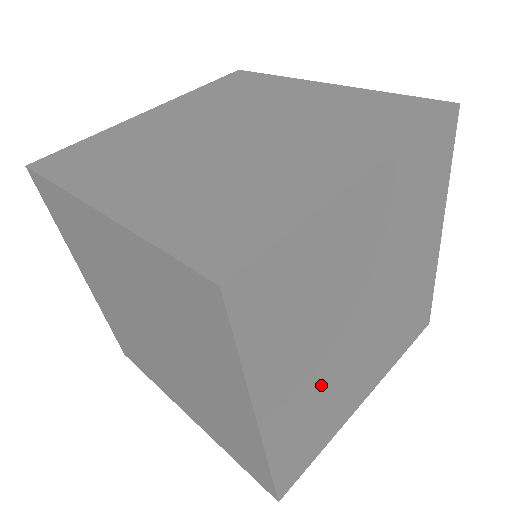
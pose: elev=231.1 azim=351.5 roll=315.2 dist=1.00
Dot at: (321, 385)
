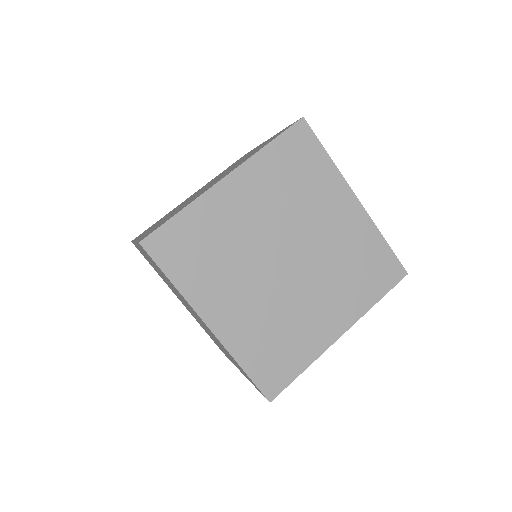
Dot at: (238, 238)
